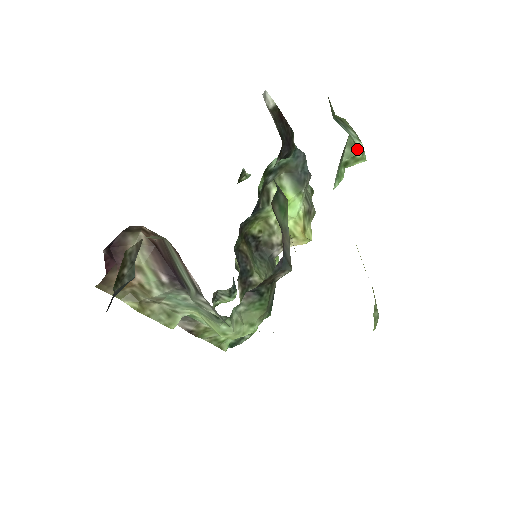
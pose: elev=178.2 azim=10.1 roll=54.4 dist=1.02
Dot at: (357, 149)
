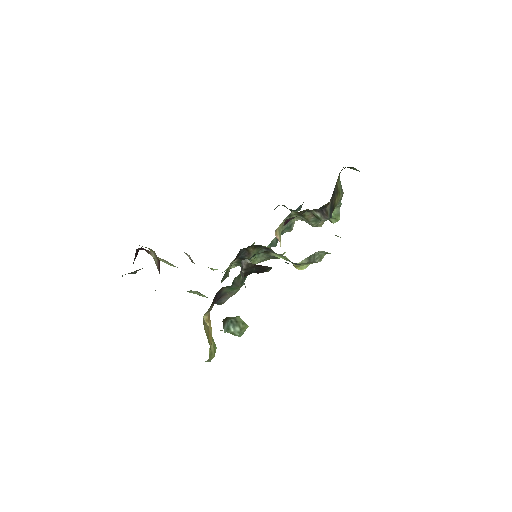
Dot at: occluded
